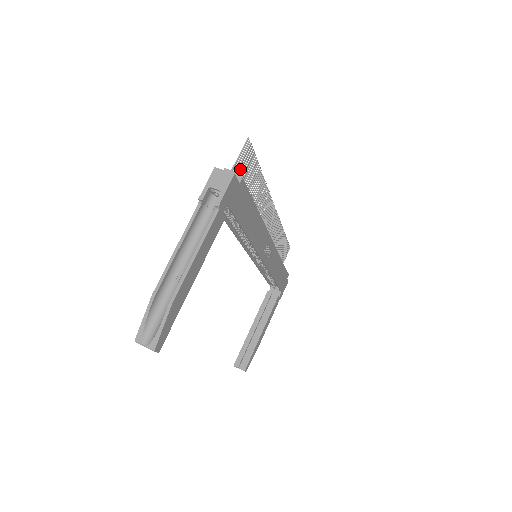
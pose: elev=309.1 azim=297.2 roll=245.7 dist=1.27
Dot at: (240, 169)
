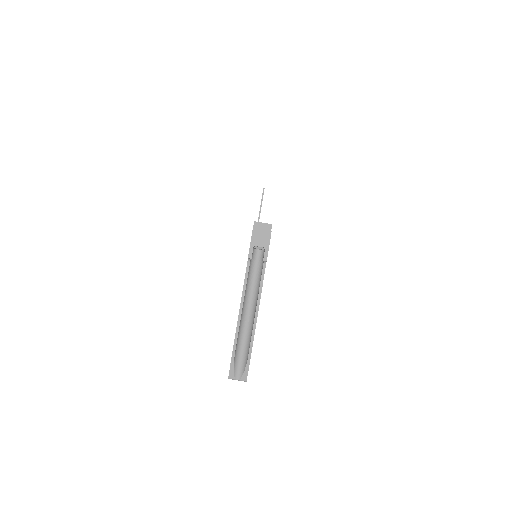
Dot at: occluded
